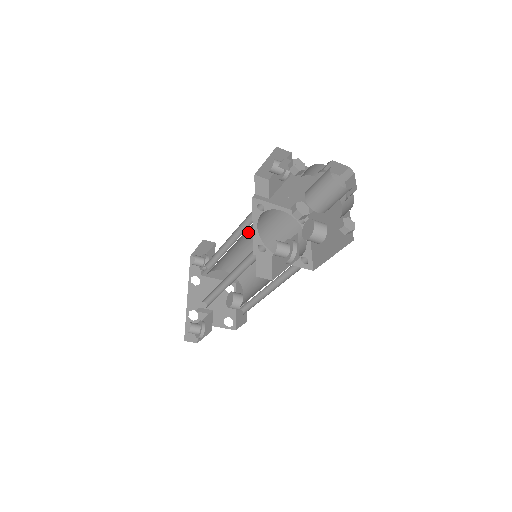
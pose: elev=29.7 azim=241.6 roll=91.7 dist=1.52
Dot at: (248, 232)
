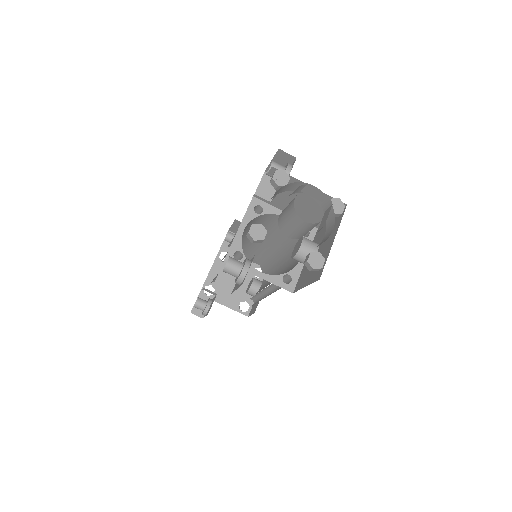
Dot at: occluded
